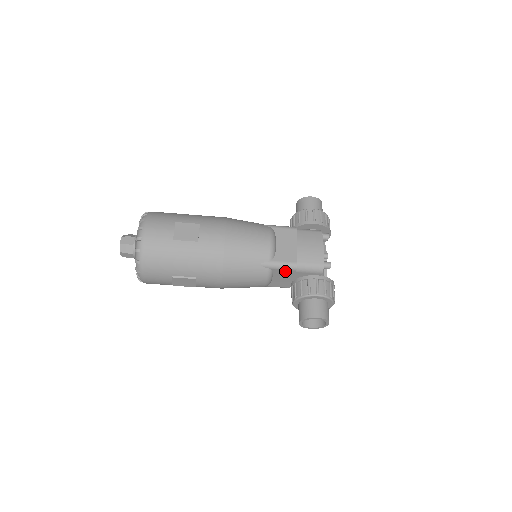
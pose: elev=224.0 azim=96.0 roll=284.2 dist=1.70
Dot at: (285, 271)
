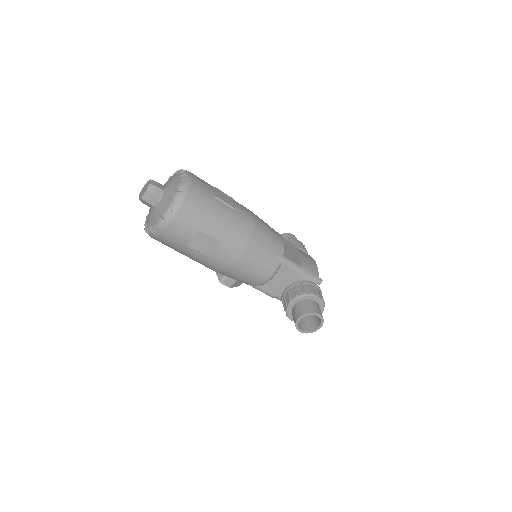
Dot at: (290, 271)
